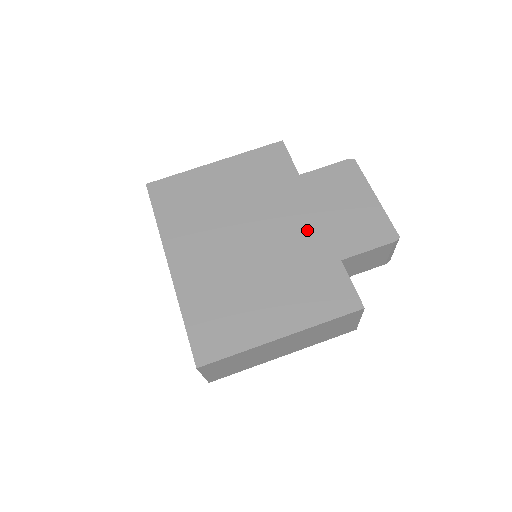
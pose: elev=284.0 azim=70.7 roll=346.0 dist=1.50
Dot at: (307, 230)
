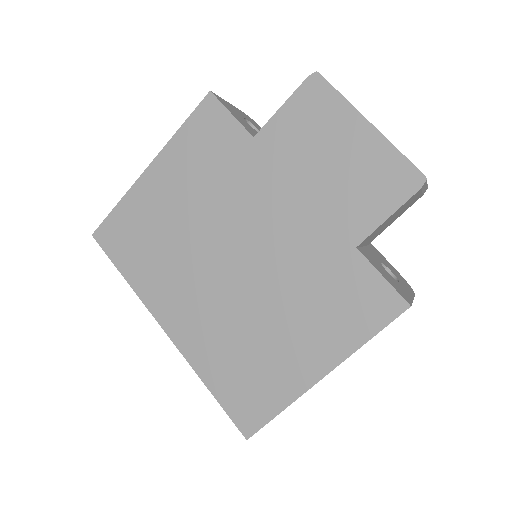
Dot at: (296, 220)
